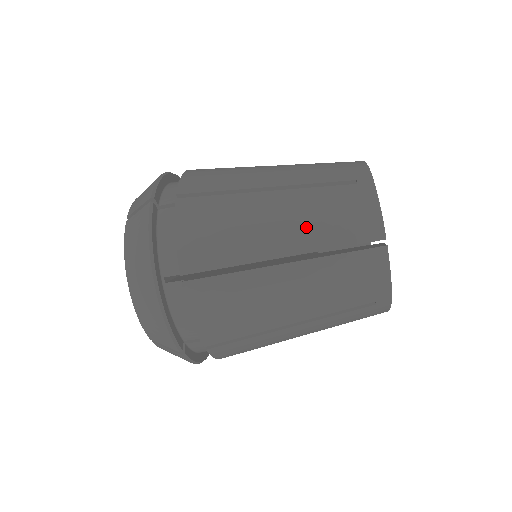
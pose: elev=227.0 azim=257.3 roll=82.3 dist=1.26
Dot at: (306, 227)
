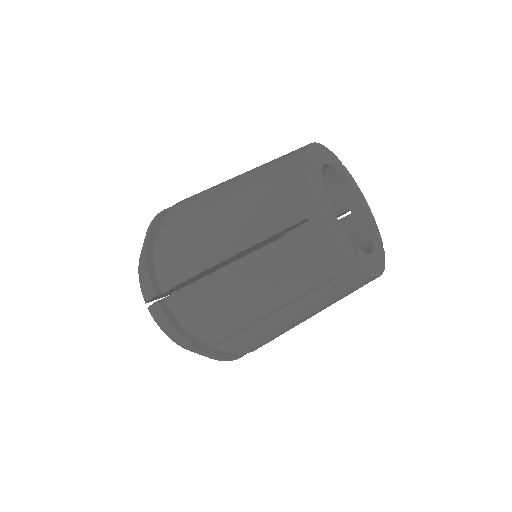
Dot at: (285, 282)
